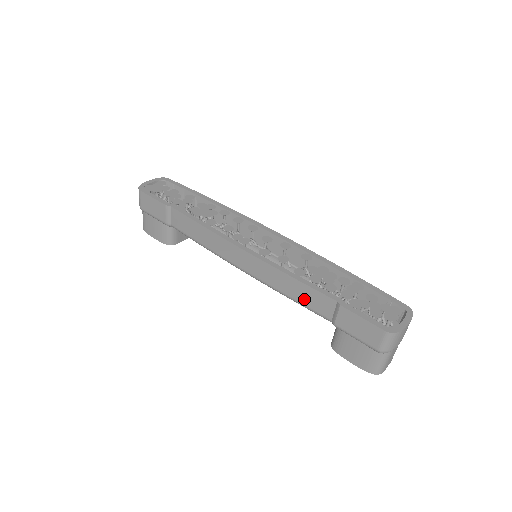
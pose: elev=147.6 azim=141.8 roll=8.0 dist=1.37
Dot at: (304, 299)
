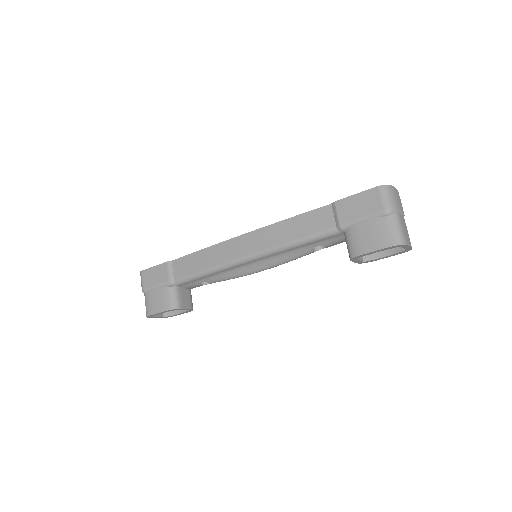
Dot at: (306, 229)
